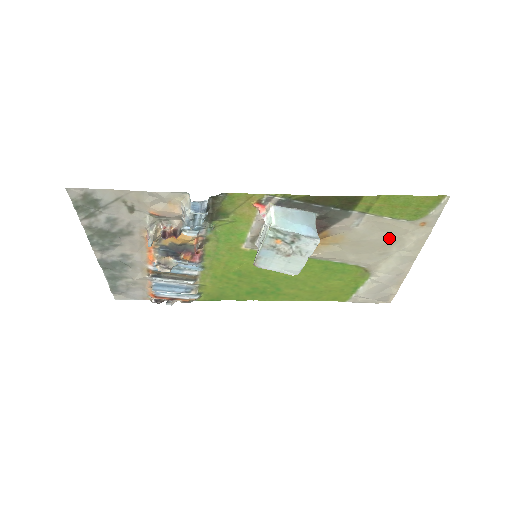
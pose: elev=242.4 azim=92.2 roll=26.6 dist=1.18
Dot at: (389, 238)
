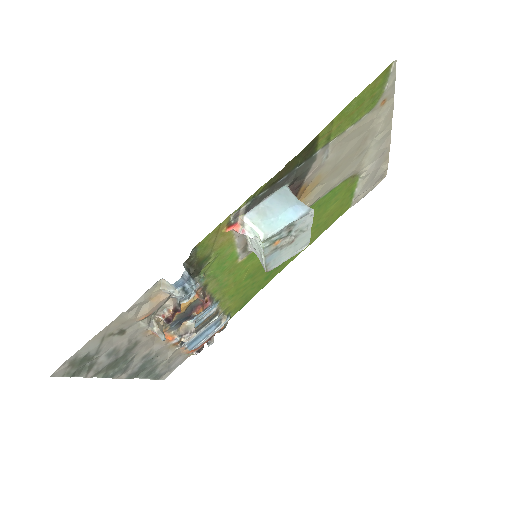
Dot at: (360, 139)
